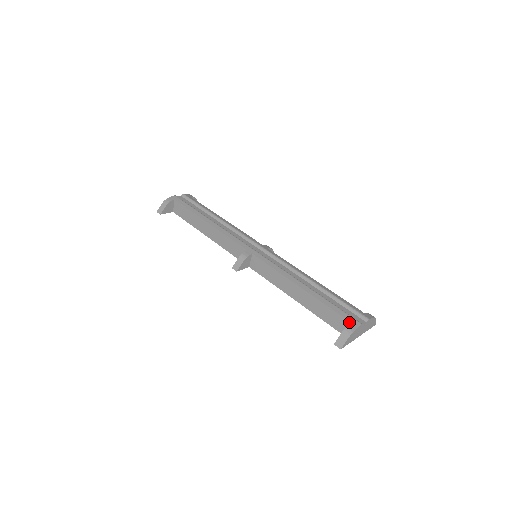
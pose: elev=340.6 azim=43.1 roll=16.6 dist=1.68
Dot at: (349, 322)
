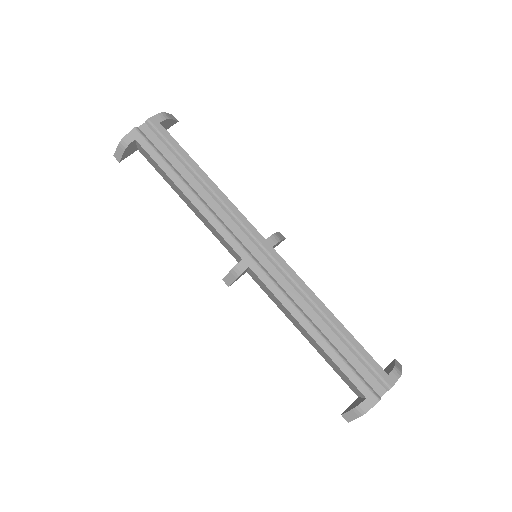
Dot at: (364, 396)
